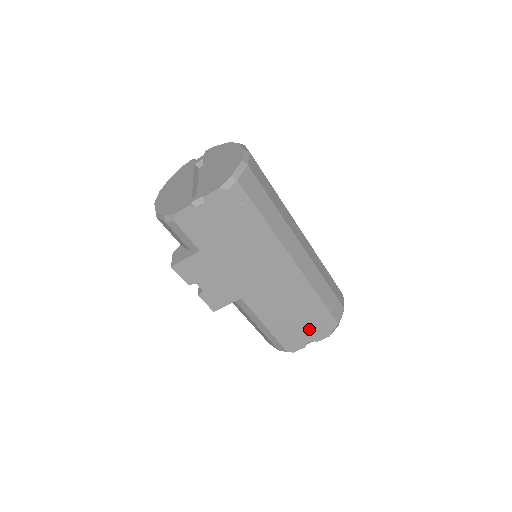
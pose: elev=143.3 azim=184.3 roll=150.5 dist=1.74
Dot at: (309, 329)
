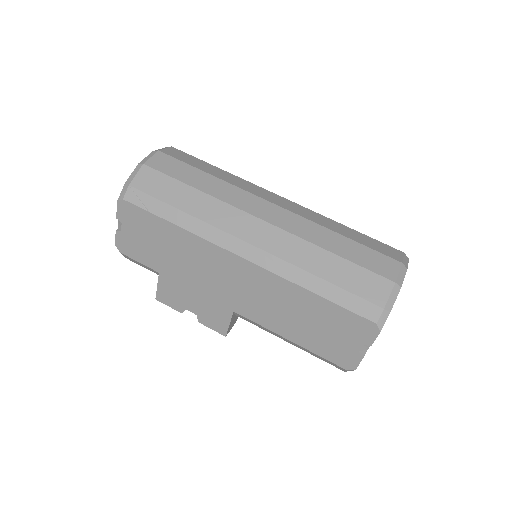
Dot at: (342, 328)
